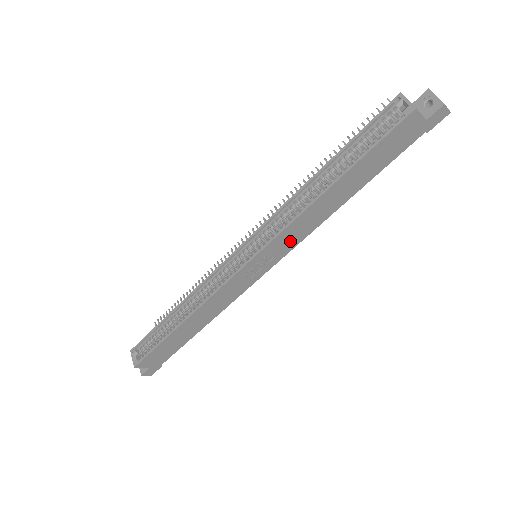
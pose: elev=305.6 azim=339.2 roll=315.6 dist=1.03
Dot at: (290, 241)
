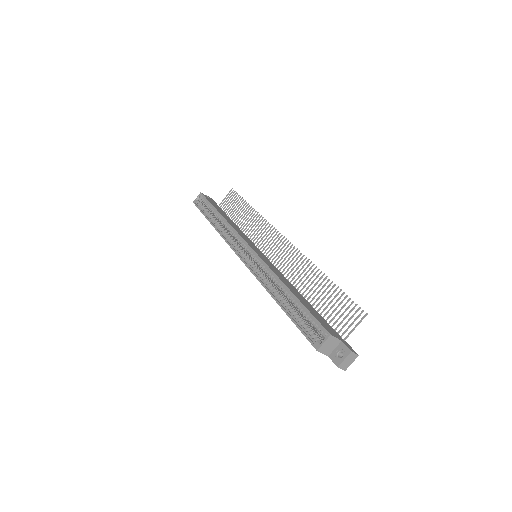
Dot at: occluded
